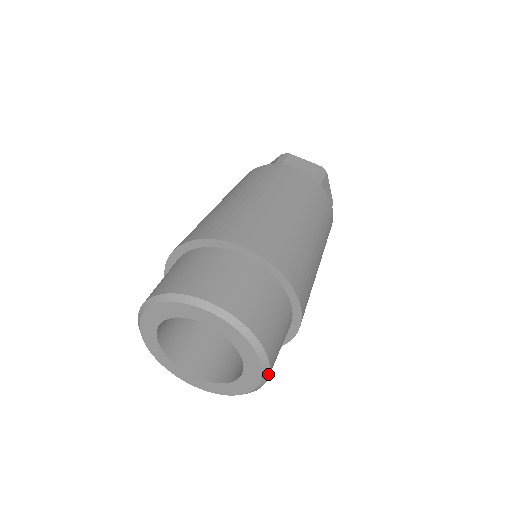
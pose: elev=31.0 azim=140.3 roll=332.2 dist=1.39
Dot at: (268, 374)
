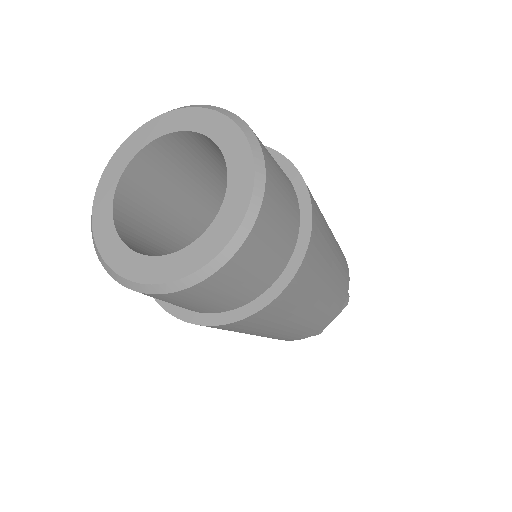
Dot at: (262, 192)
